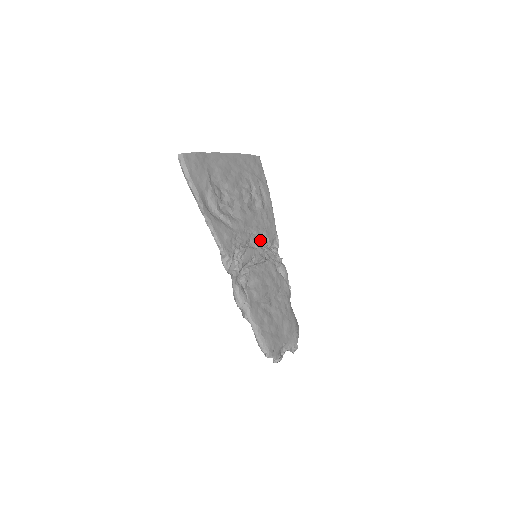
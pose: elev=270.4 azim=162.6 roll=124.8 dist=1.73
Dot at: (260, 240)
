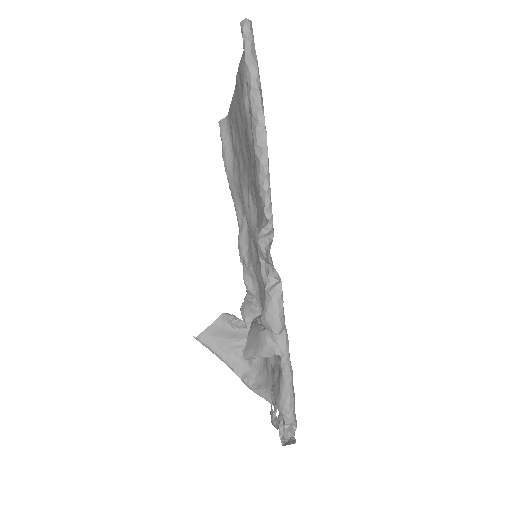
Dot at: occluded
